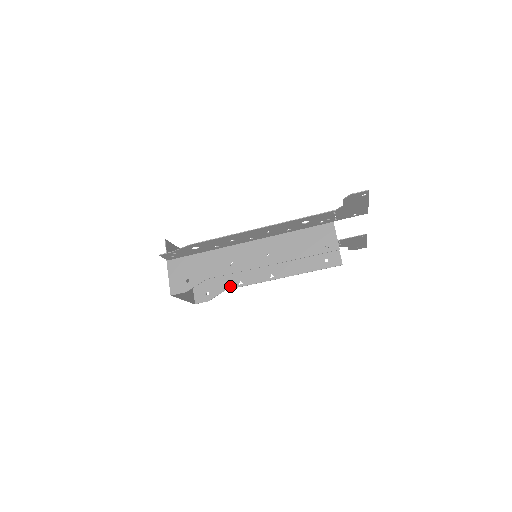
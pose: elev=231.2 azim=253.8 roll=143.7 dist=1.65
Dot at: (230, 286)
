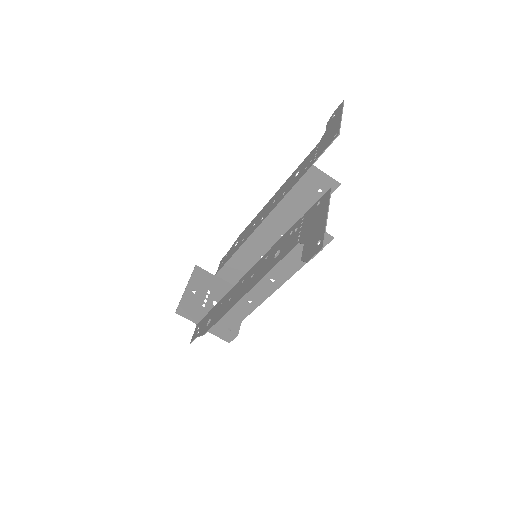
Dot at: occluded
